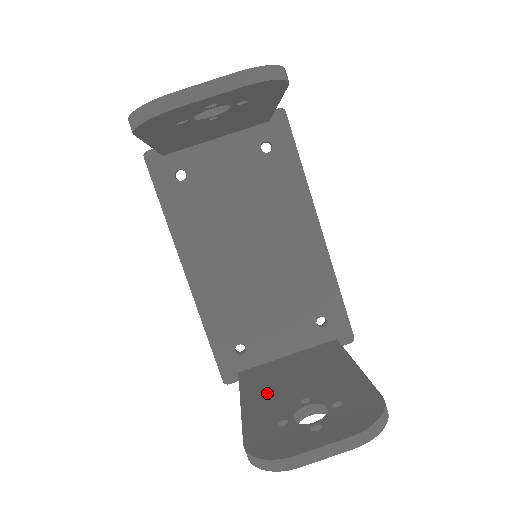
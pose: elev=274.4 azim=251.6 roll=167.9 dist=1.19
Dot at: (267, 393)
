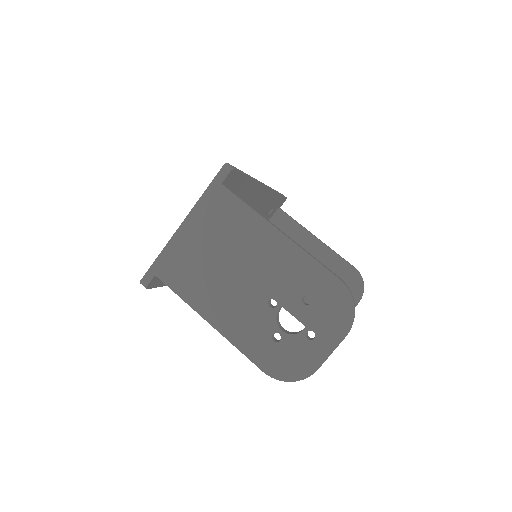
Dot at: occluded
